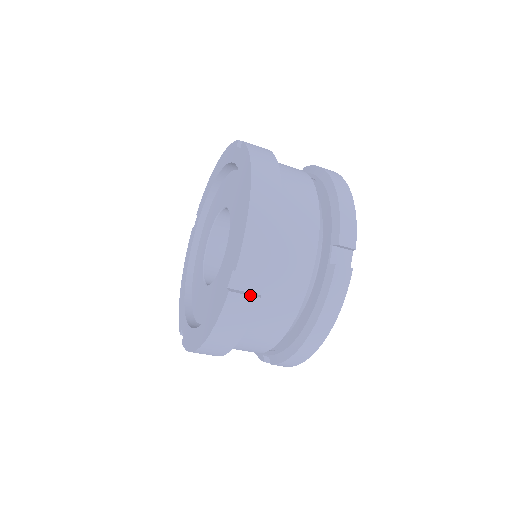
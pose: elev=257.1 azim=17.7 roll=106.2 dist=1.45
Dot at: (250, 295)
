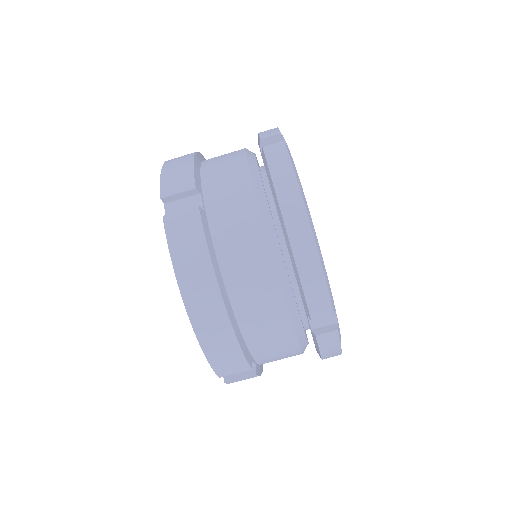
Dot at: (245, 376)
